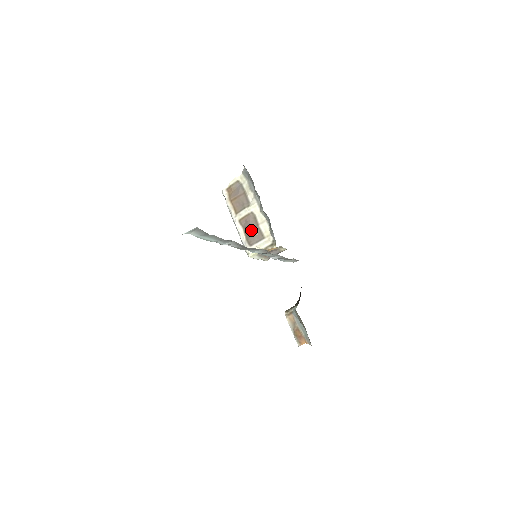
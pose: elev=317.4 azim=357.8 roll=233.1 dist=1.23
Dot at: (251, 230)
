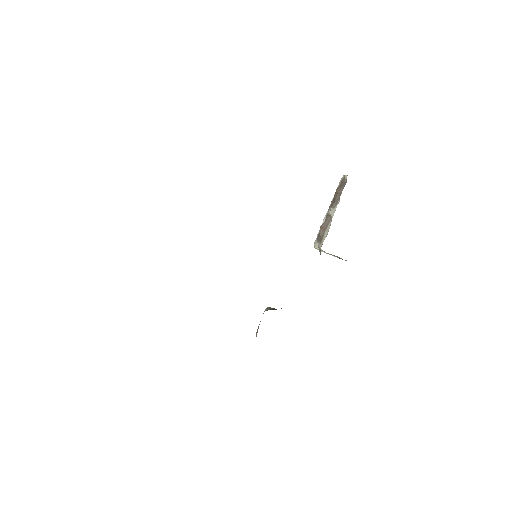
Dot at: (321, 229)
